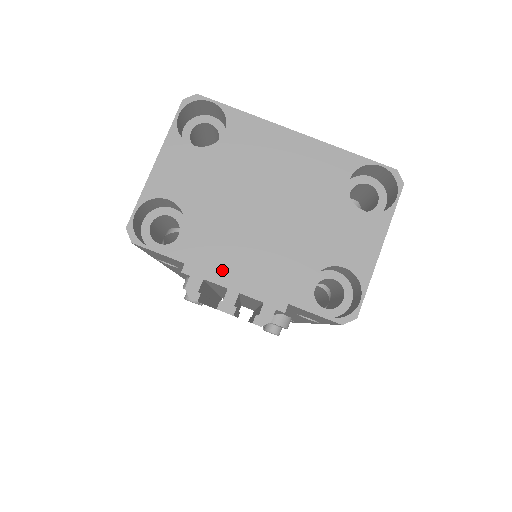
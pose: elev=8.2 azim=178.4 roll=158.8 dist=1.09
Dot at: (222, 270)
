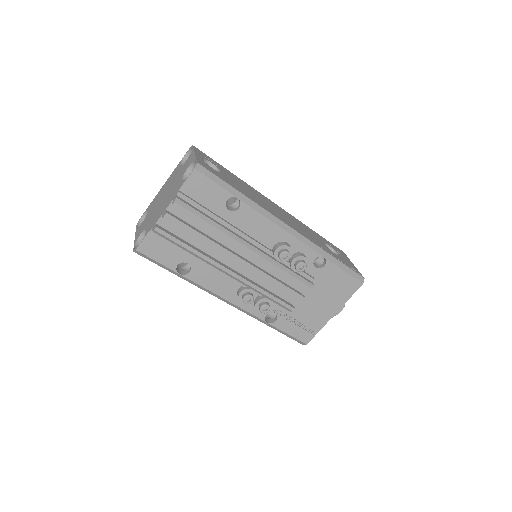
Dot at: (159, 216)
